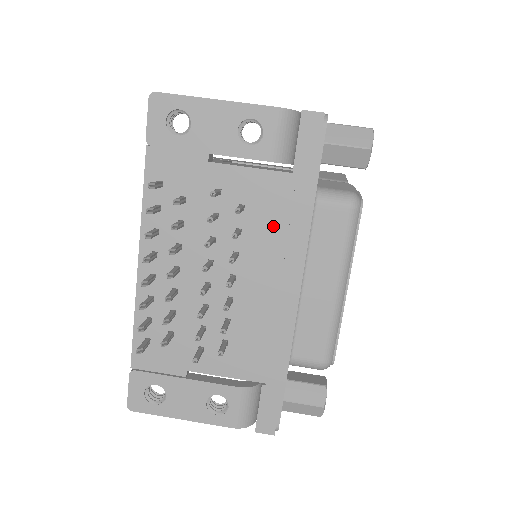
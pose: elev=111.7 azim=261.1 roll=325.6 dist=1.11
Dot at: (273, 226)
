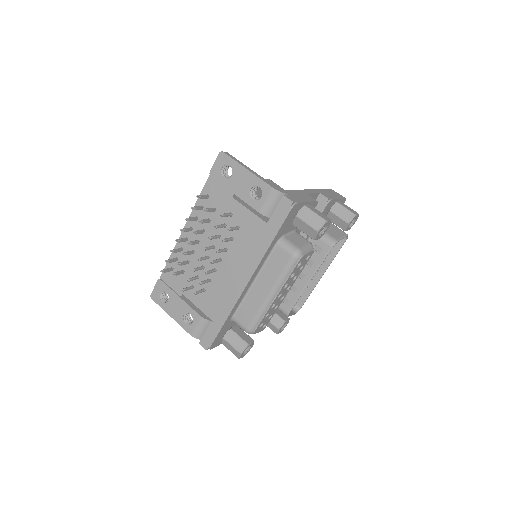
Dot at: (248, 245)
